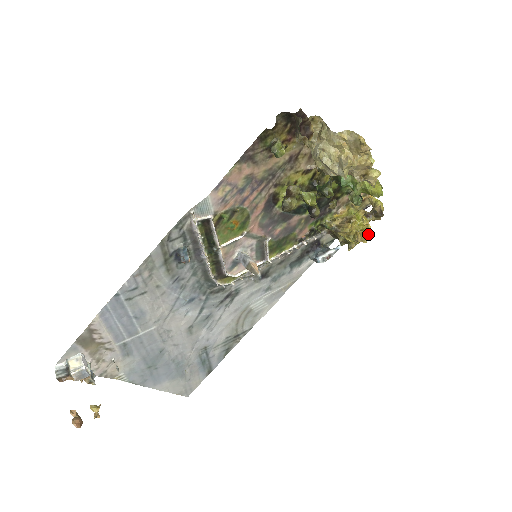
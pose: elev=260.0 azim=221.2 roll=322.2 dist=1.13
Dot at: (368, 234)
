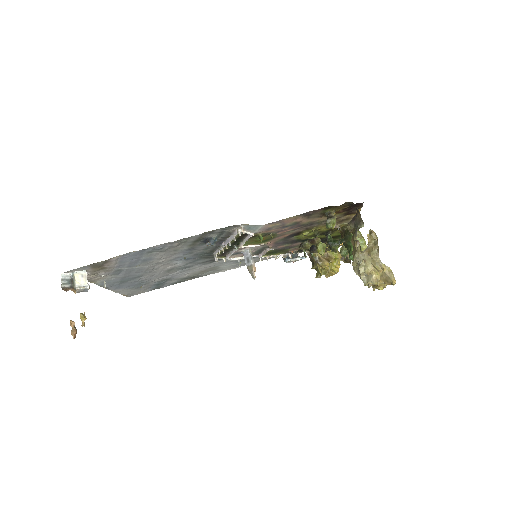
Dot at: occluded
